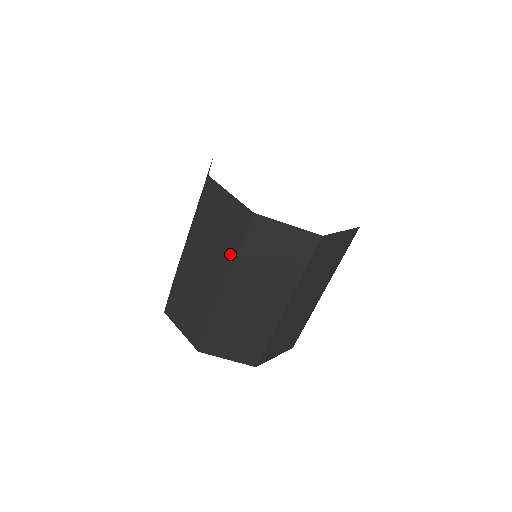
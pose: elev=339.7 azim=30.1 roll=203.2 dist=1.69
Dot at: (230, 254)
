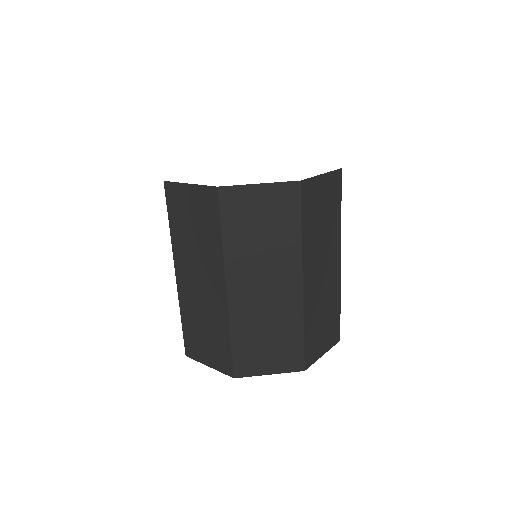
Dot at: occluded
